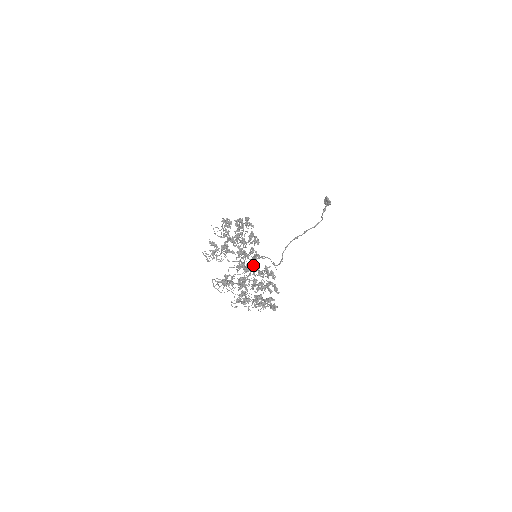
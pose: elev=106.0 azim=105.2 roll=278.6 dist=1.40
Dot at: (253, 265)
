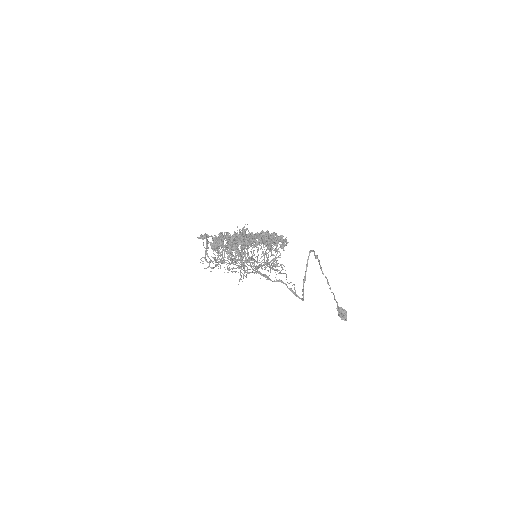
Dot at: occluded
